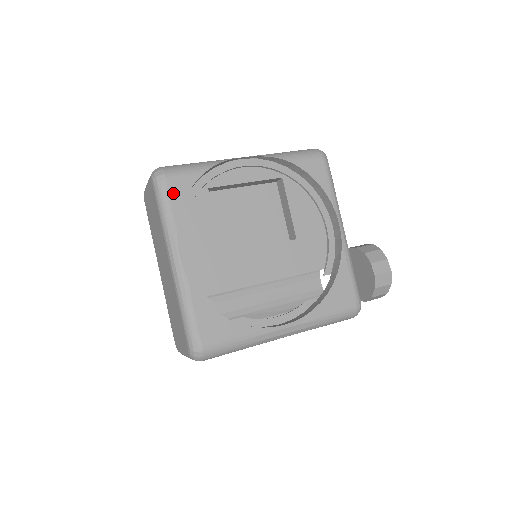
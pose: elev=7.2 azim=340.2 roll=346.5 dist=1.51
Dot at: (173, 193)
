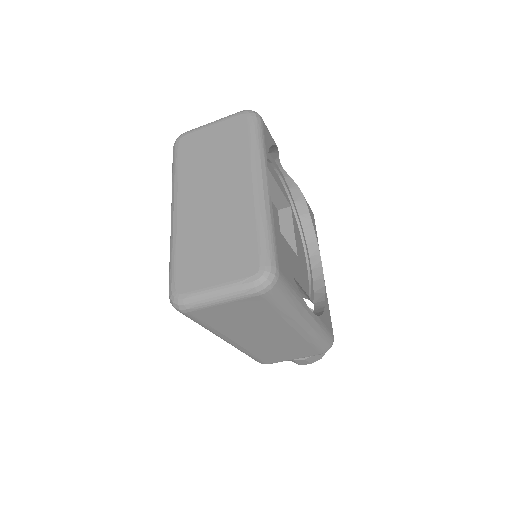
Dot at: (265, 134)
